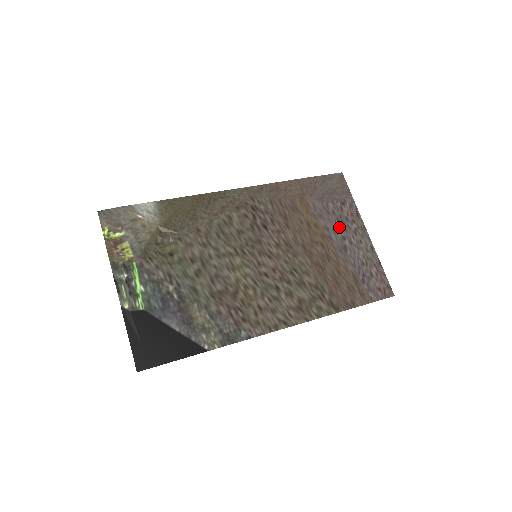
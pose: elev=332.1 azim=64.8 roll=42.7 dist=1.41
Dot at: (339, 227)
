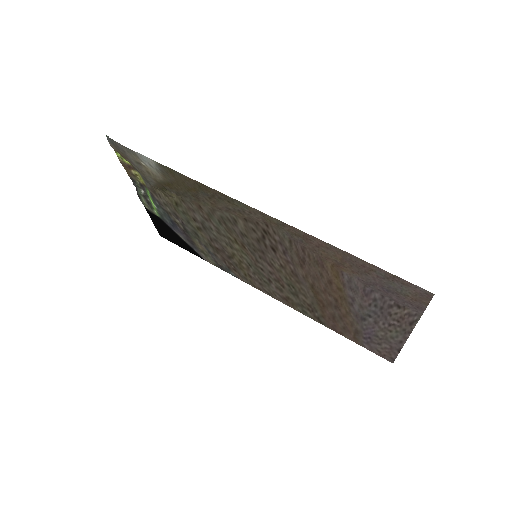
Dot at: (371, 309)
